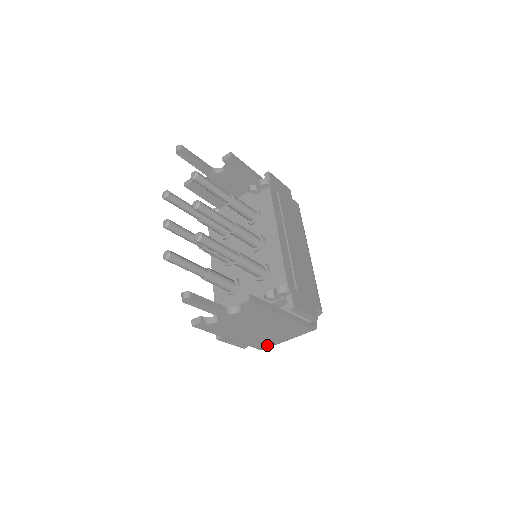
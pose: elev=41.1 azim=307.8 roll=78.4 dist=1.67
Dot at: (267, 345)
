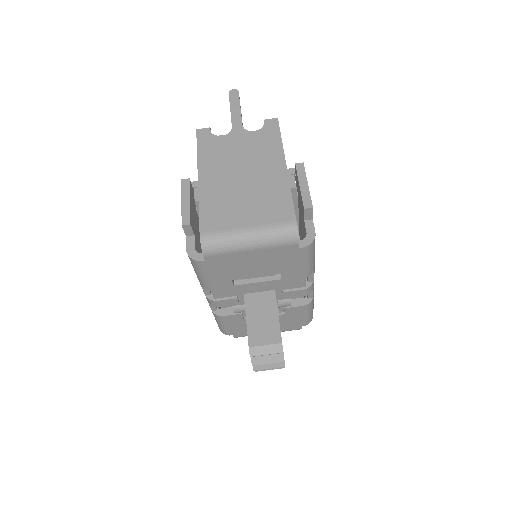
Dot at: (218, 226)
